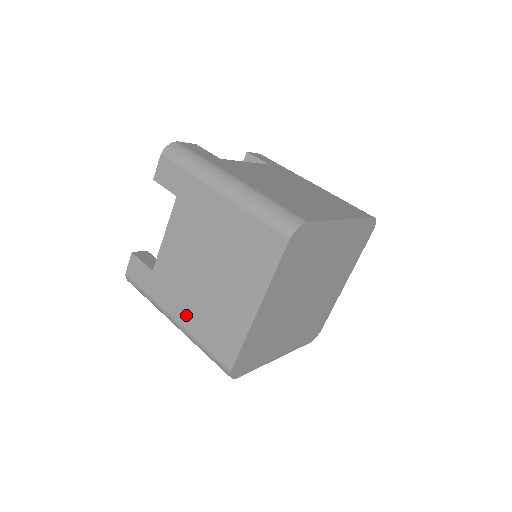
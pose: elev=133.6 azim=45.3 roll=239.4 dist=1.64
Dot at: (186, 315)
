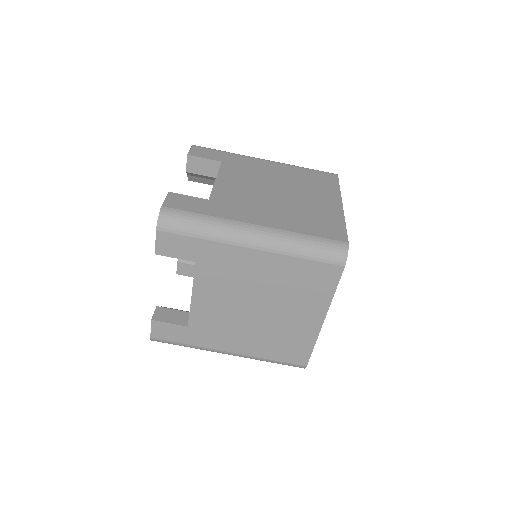
Dot at: occluded
